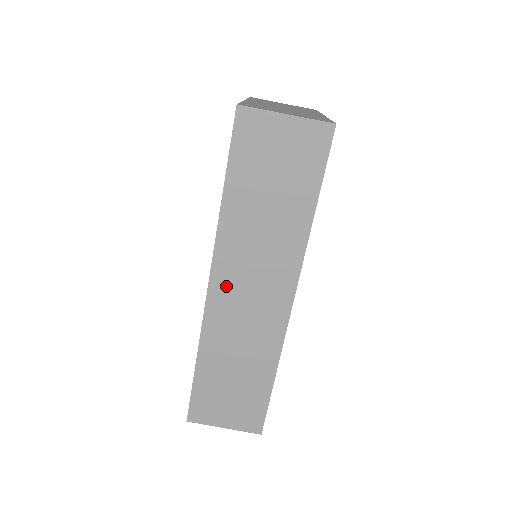
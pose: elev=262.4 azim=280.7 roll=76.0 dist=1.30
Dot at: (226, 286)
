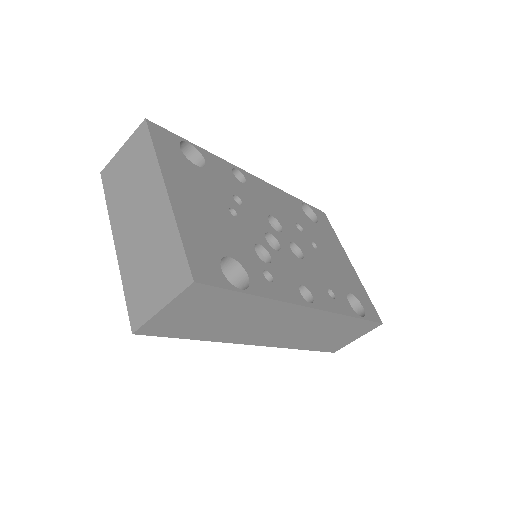
Dot at: (267, 338)
